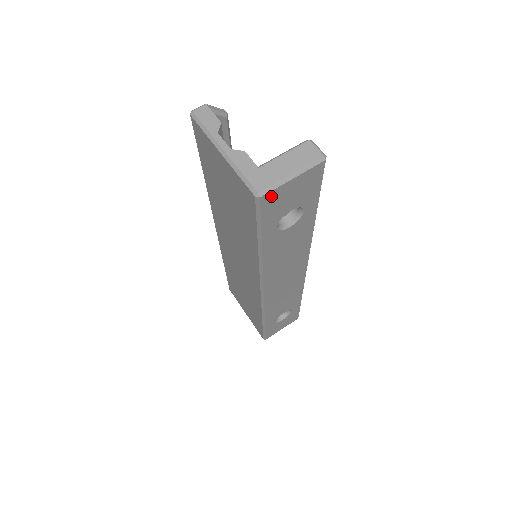
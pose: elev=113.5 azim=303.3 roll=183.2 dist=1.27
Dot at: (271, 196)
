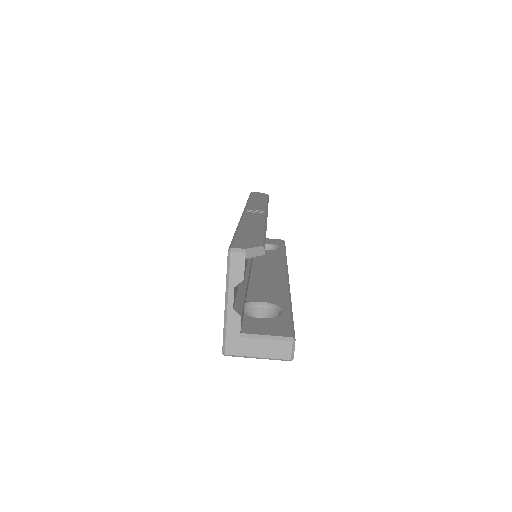
Dot at: occluded
